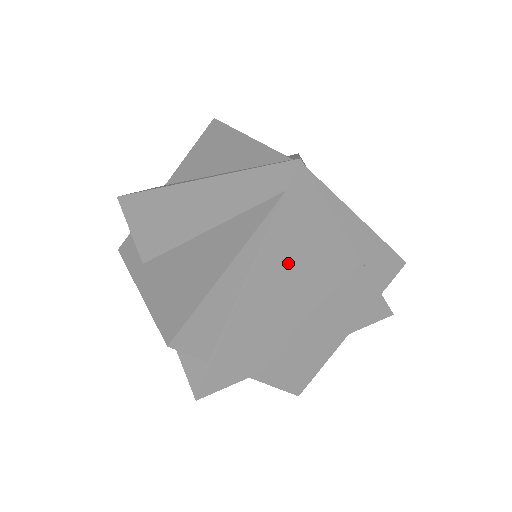
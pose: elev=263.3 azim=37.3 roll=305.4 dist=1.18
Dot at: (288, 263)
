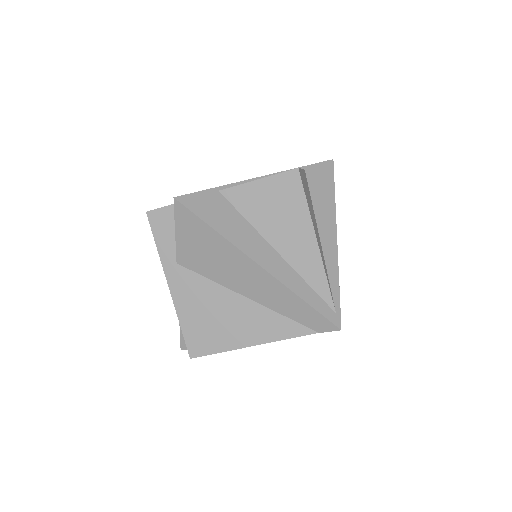
Dot at: occluded
